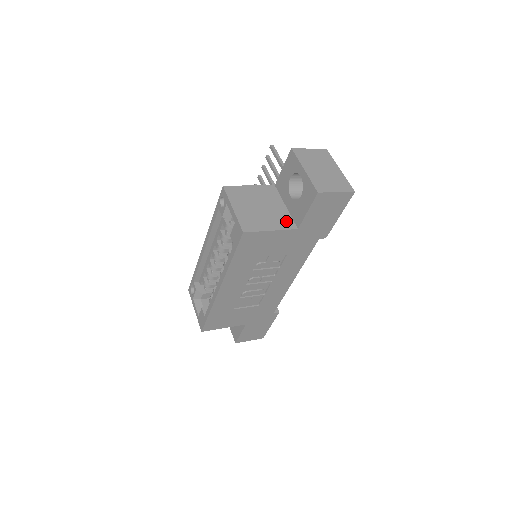
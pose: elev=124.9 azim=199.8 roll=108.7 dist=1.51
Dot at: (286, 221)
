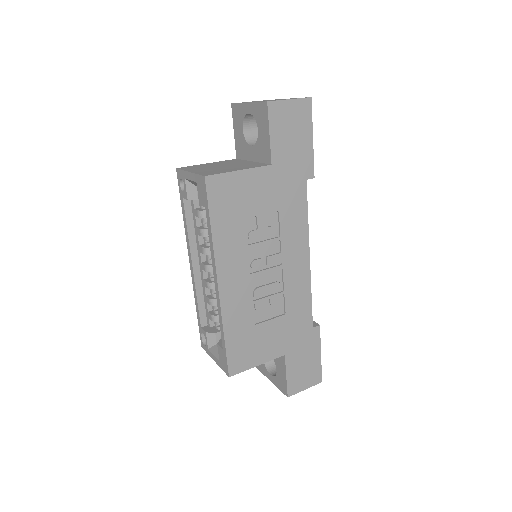
Dot at: (255, 165)
